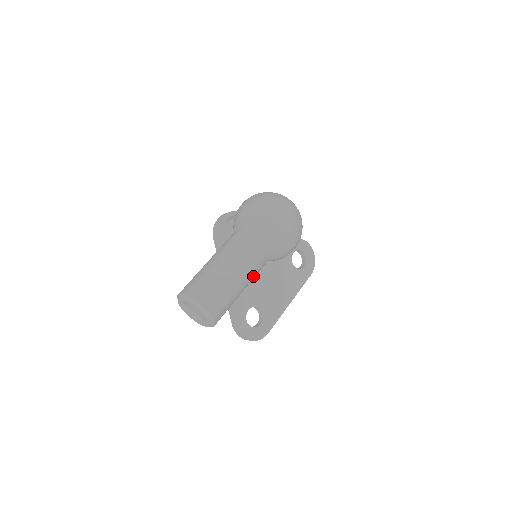
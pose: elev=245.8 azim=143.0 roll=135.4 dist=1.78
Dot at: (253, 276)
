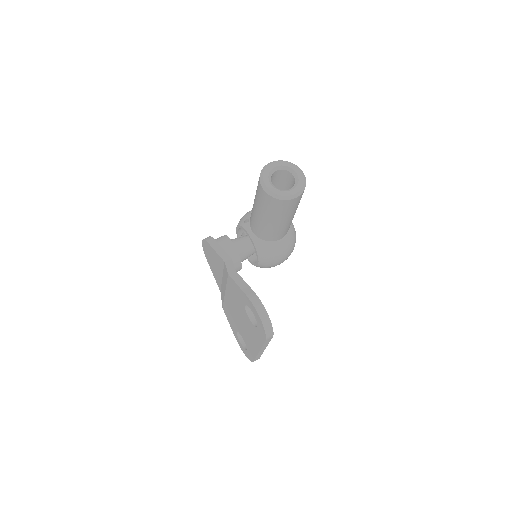
Dot at: occluded
